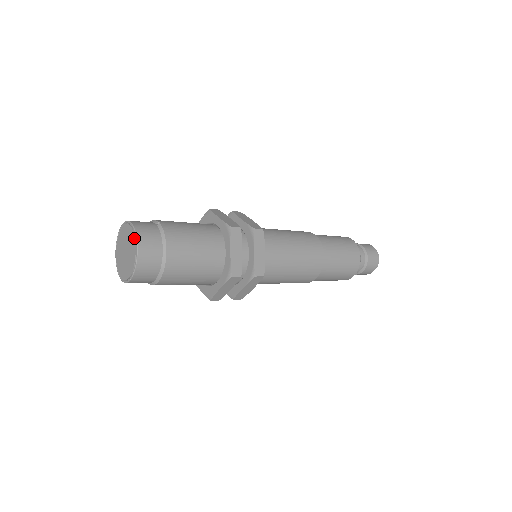
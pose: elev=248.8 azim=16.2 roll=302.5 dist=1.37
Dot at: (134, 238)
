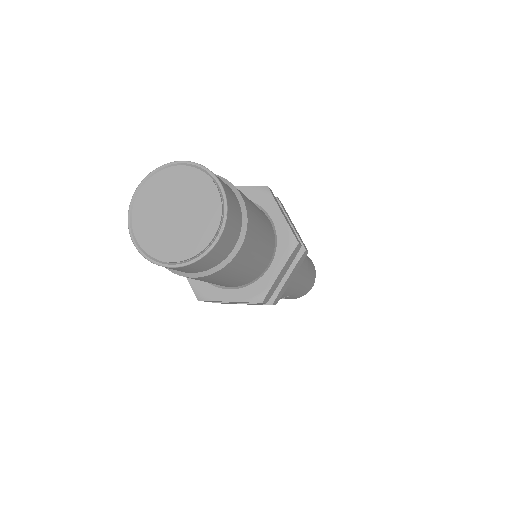
Dot at: (203, 174)
